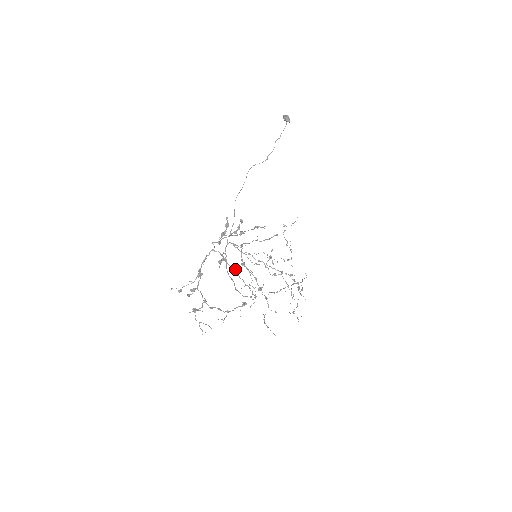
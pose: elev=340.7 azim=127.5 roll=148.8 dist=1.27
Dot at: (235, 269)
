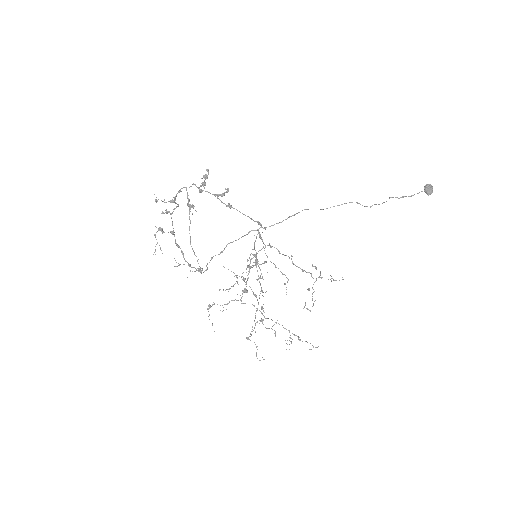
Dot at: occluded
